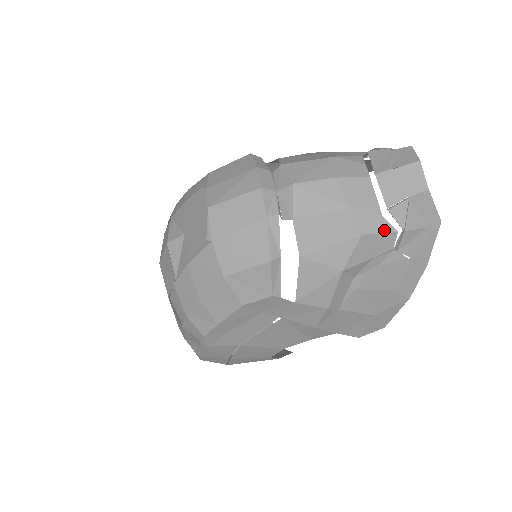
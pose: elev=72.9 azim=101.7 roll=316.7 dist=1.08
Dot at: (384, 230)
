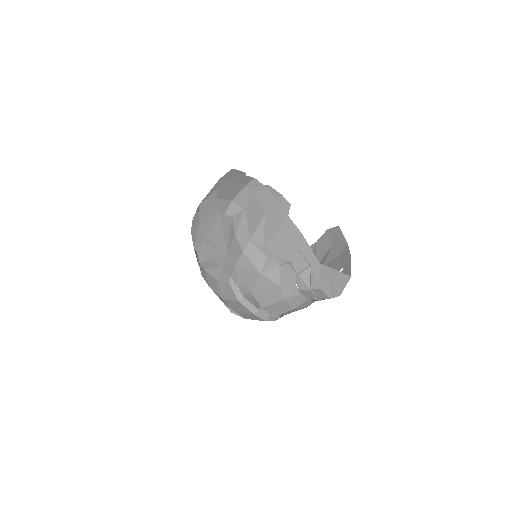
Dot at: occluded
